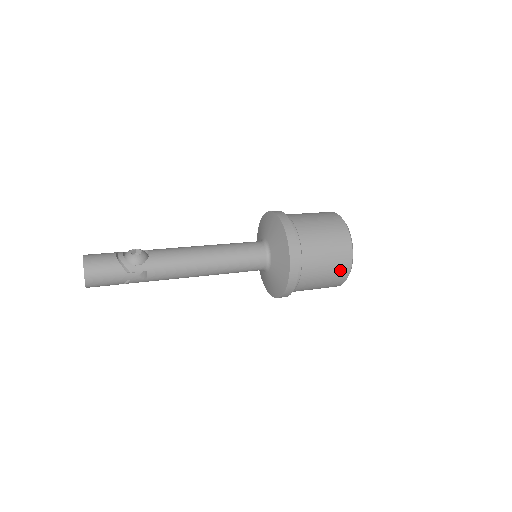
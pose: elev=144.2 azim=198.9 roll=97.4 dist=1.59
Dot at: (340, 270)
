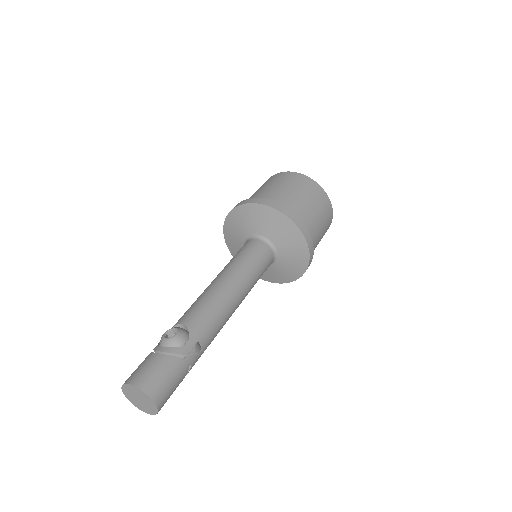
Dot at: (326, 210)
